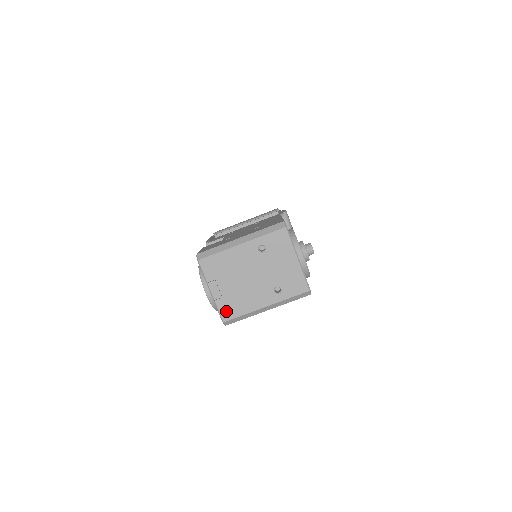
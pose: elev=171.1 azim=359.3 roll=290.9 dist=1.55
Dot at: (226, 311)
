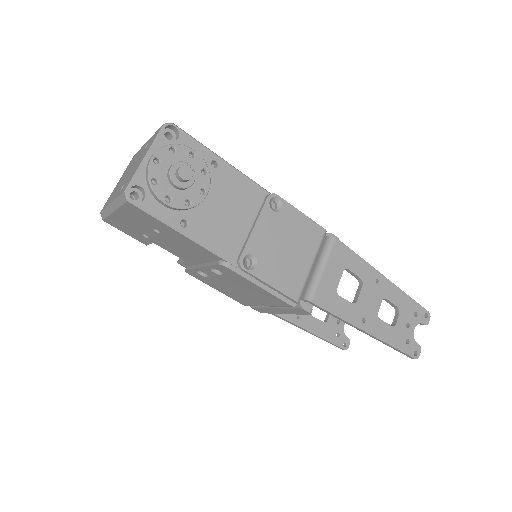
Dot at: (107, 202)
